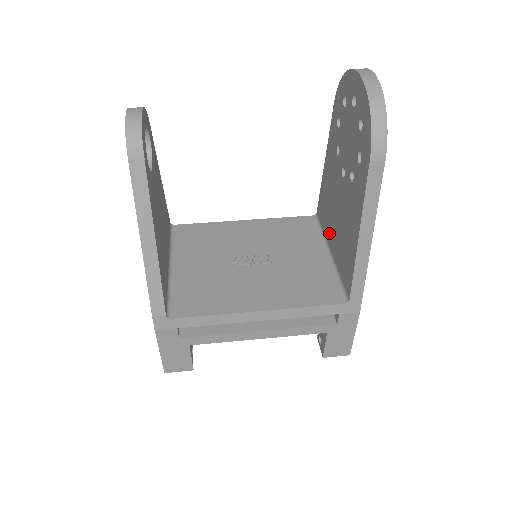
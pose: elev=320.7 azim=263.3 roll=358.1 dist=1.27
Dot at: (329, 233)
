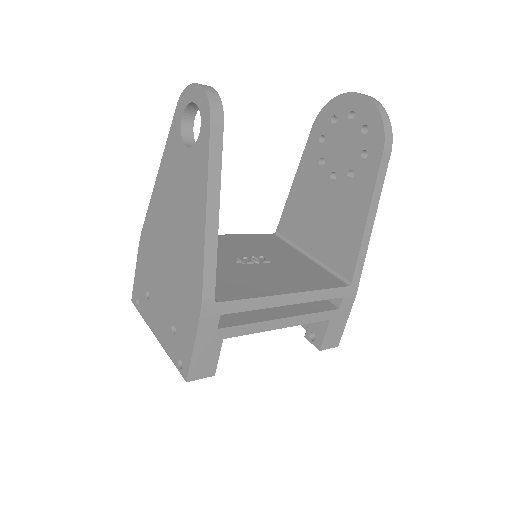
Dot at: (306, 239)
